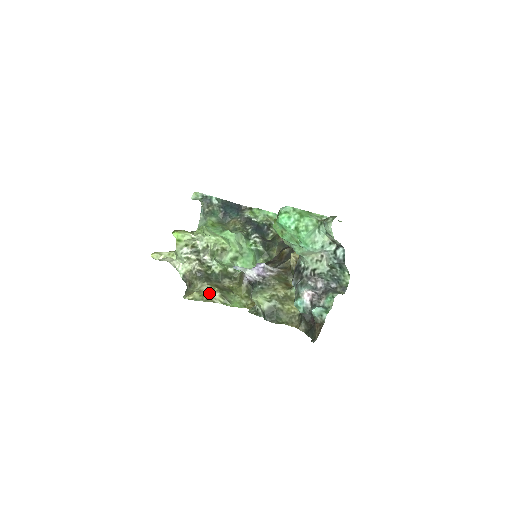
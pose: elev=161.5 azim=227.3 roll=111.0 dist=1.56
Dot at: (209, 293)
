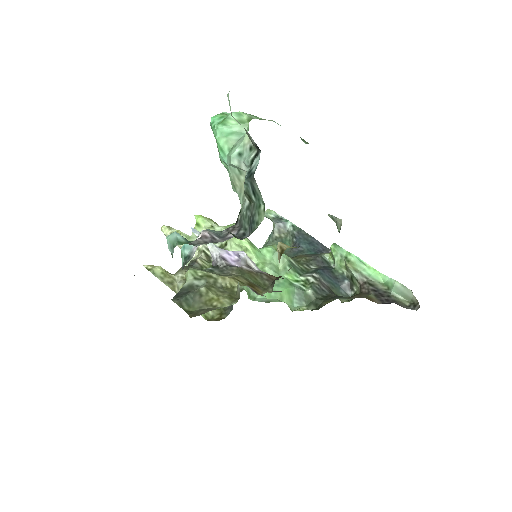
Dot at: (178, 279)
